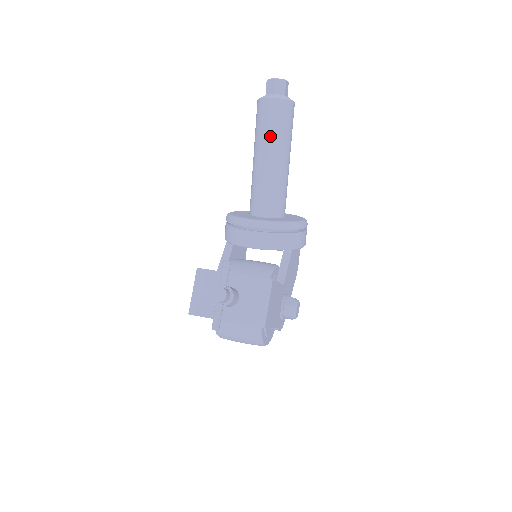
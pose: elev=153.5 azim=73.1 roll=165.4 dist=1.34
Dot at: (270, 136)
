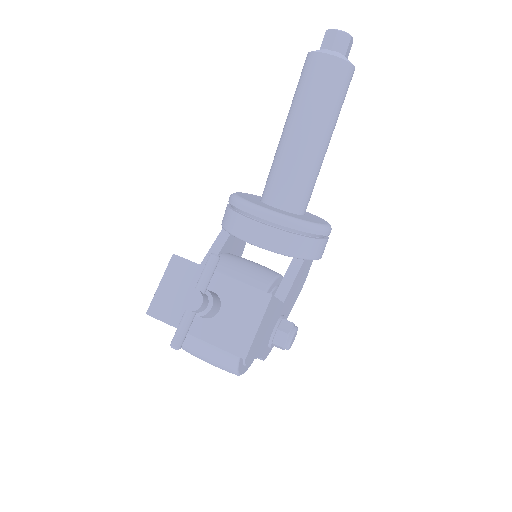
Dot at: (313, 104)
